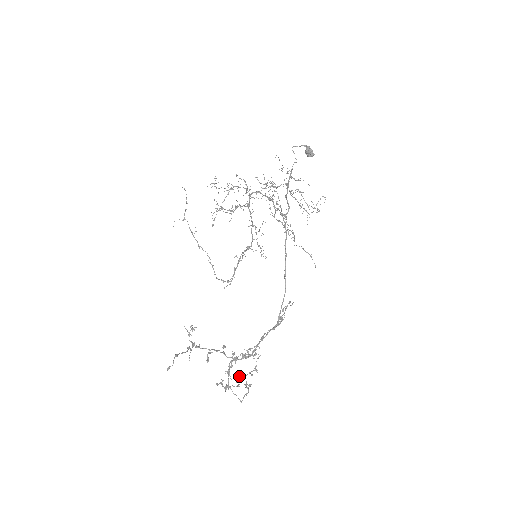
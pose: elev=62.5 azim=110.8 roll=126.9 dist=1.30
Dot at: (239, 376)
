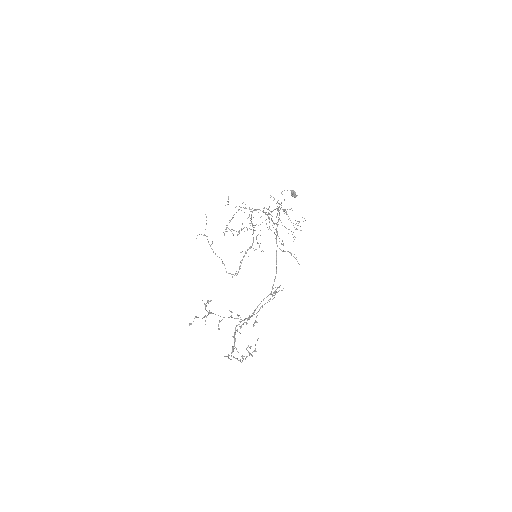
Dot at: (242, 356)
